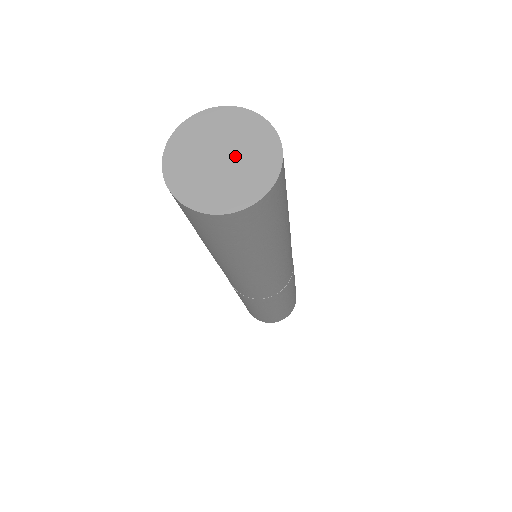
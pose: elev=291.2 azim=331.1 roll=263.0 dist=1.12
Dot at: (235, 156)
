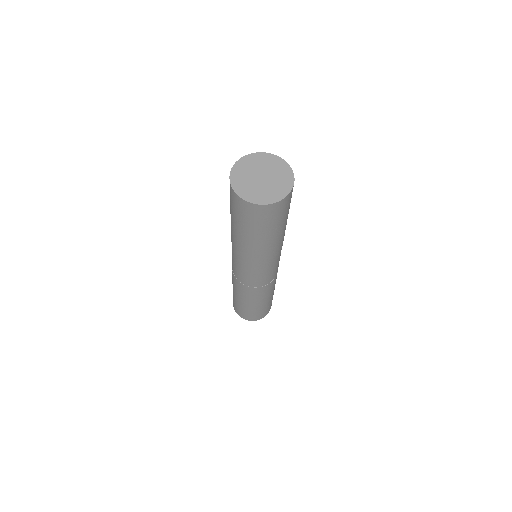
Dot at: (266, 173)
